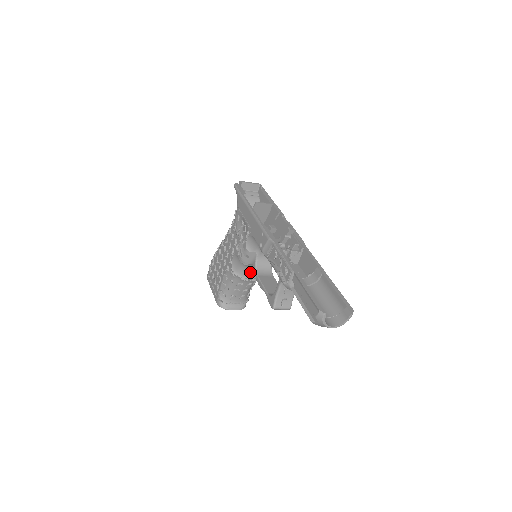
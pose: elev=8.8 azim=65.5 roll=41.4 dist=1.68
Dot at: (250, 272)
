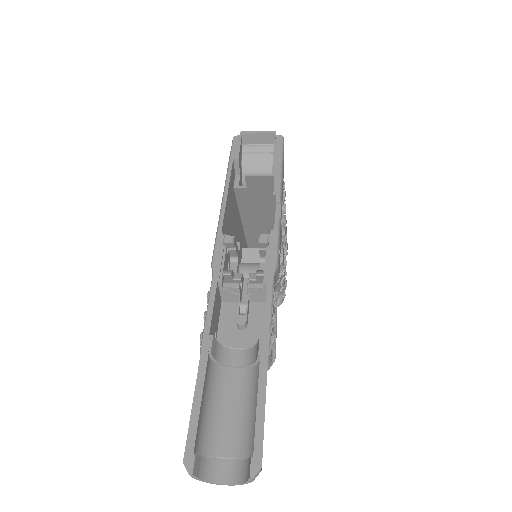
Dot at: occluded
